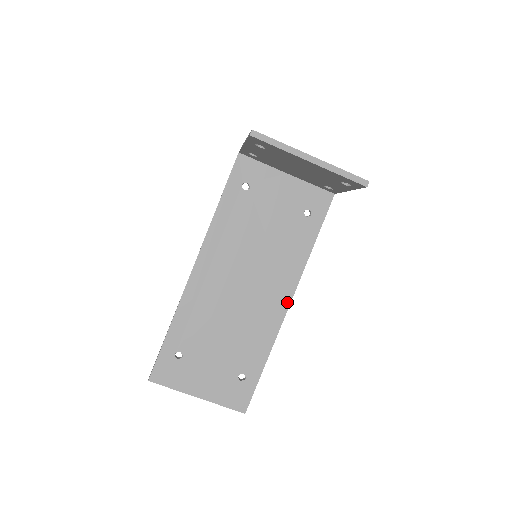
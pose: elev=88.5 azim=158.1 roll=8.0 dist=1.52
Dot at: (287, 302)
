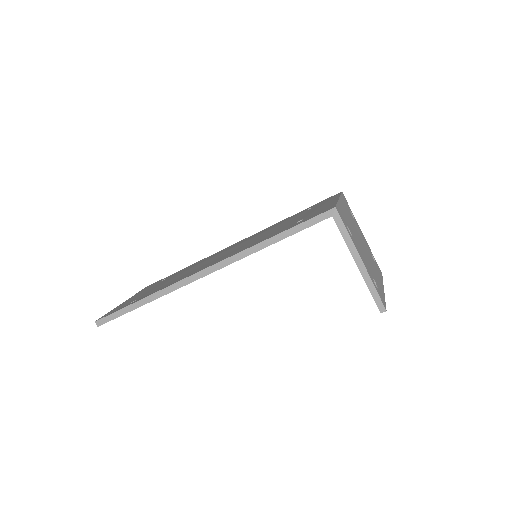
Dot at: occluded
